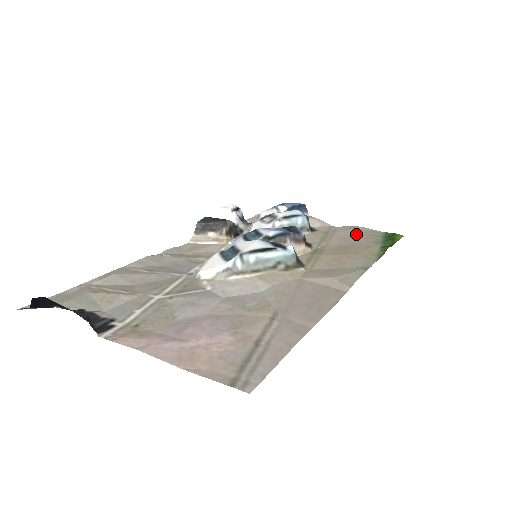
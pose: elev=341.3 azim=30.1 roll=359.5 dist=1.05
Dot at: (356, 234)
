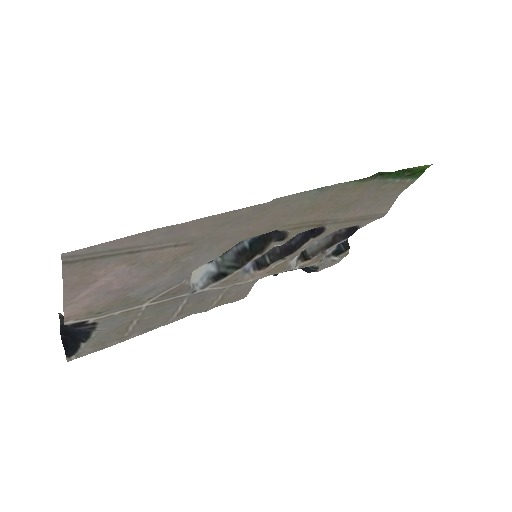
Dot at: (381, 197)
